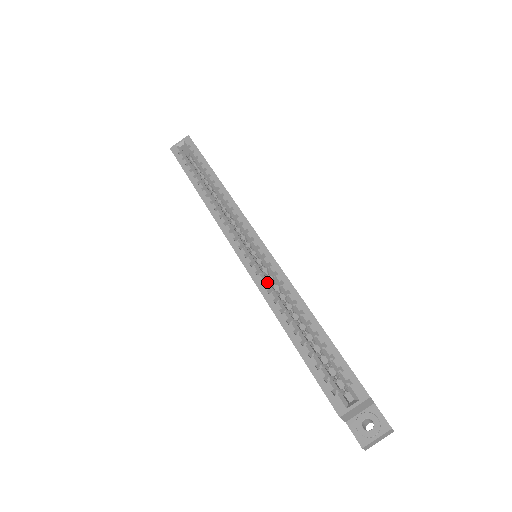
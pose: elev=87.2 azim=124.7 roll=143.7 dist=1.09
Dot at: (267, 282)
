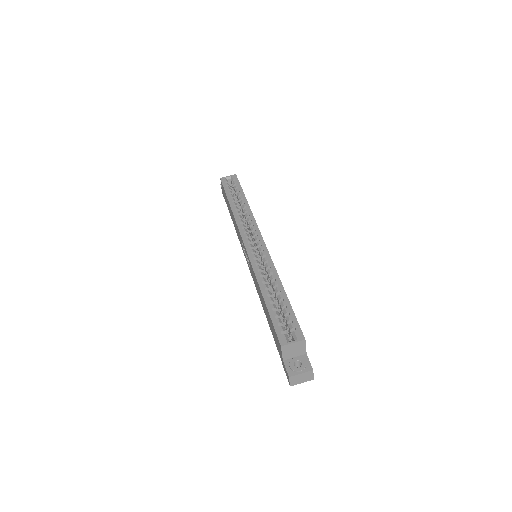
Dot at: (259, 266)
